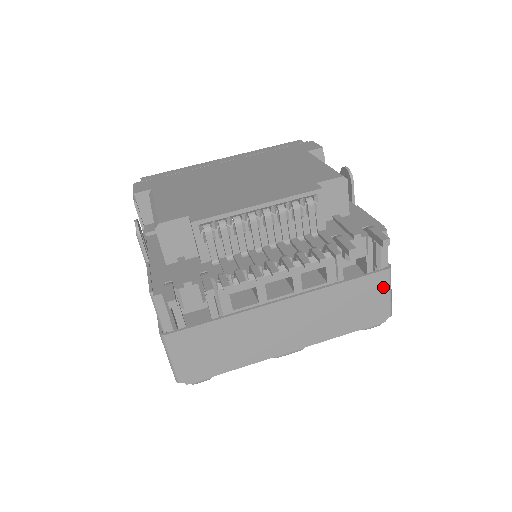
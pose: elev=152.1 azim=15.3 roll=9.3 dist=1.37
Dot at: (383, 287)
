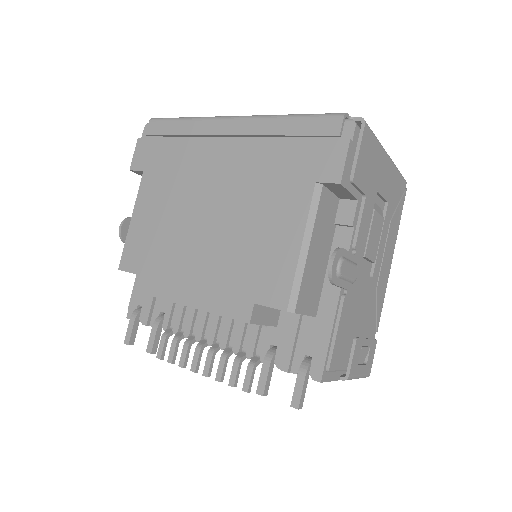
Dot at: occluded
